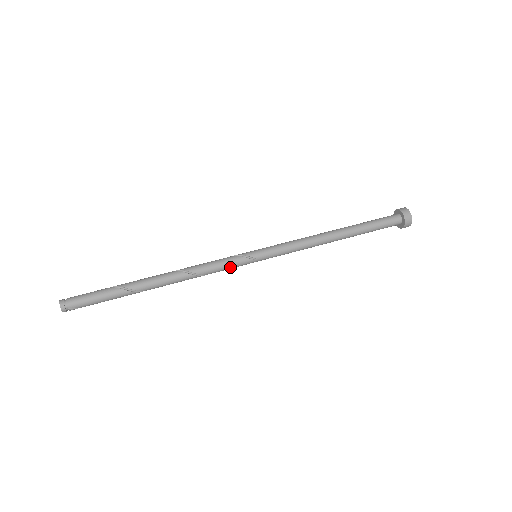
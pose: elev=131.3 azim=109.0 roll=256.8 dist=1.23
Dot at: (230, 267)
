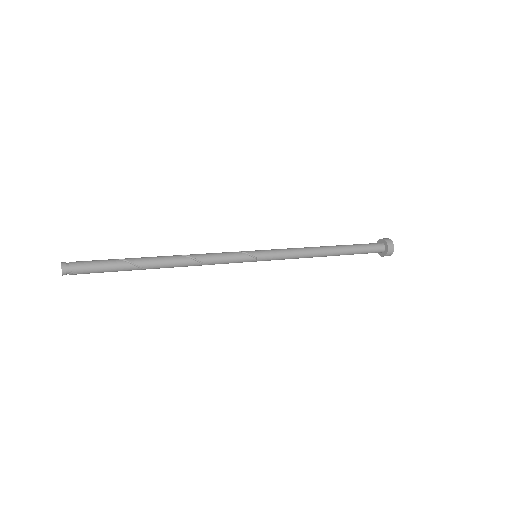
Dot at: (232, 261)
